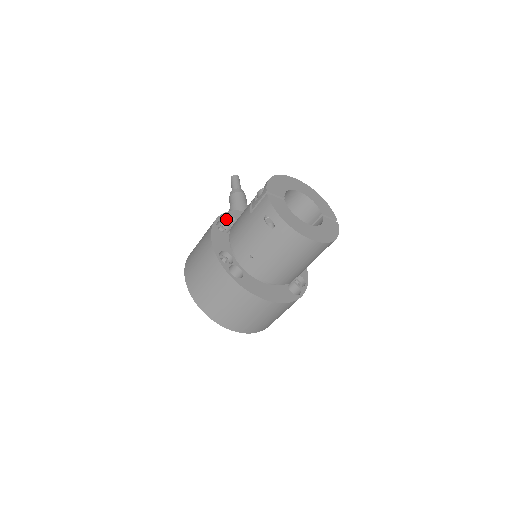
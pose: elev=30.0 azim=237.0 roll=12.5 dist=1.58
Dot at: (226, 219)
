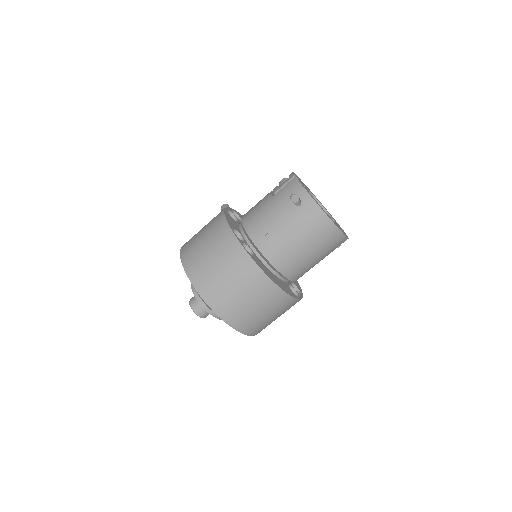
Dot at: occluded
